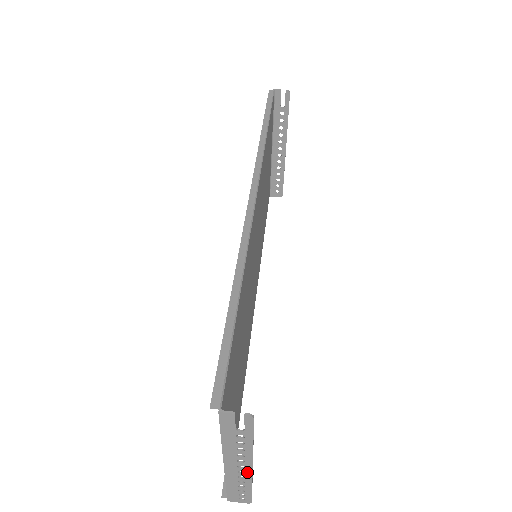
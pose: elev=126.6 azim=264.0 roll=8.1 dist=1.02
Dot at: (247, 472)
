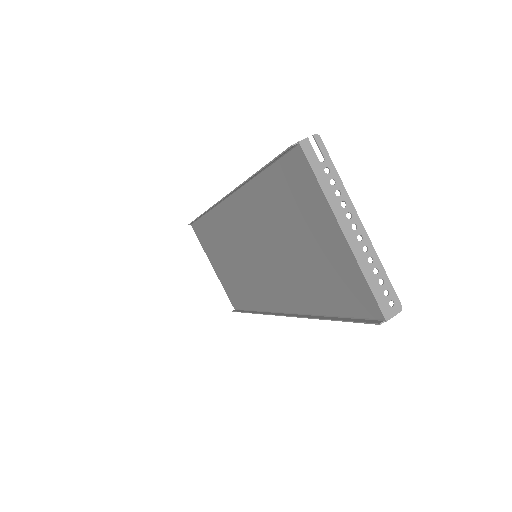
Dot at: (363, 235)
